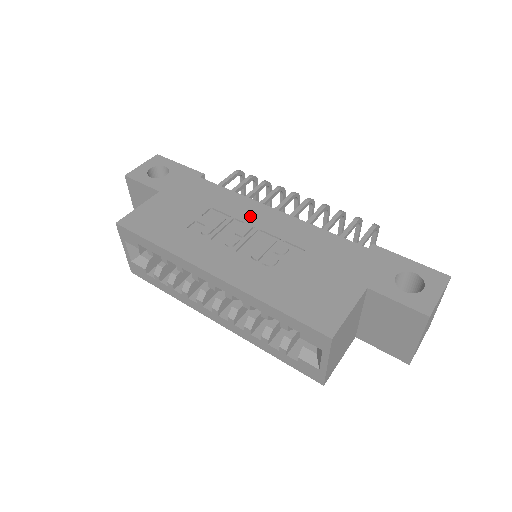
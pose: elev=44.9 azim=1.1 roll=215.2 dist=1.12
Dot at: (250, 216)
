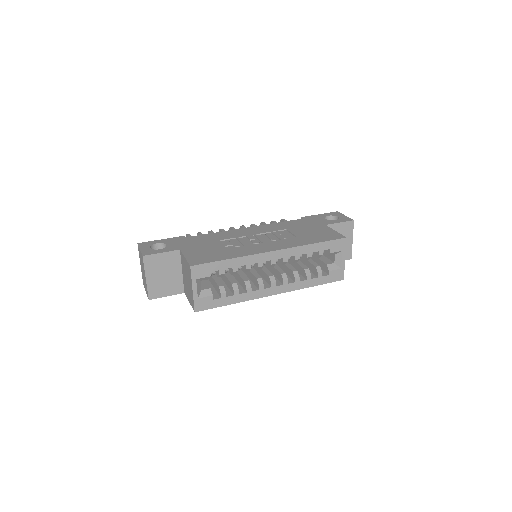
Dot at: (243, 234)
